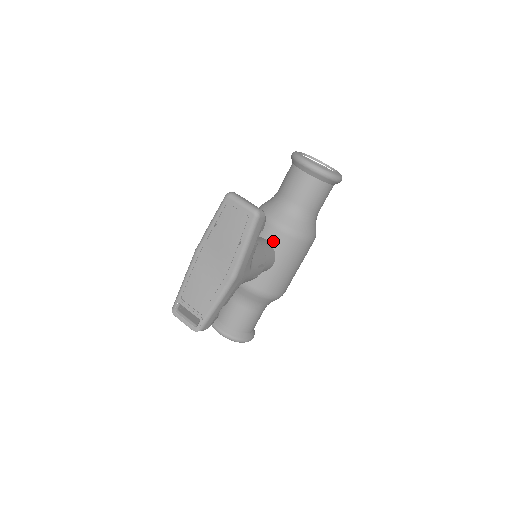
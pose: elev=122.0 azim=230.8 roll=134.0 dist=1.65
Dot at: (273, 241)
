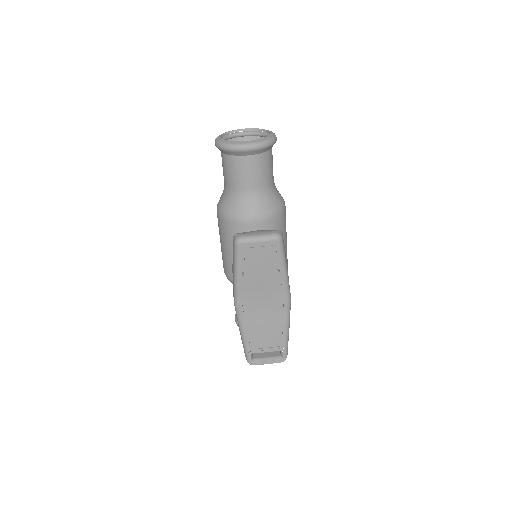
Dot at: occluded
